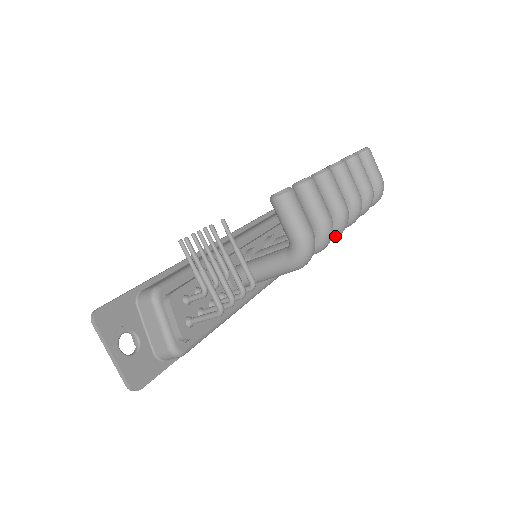
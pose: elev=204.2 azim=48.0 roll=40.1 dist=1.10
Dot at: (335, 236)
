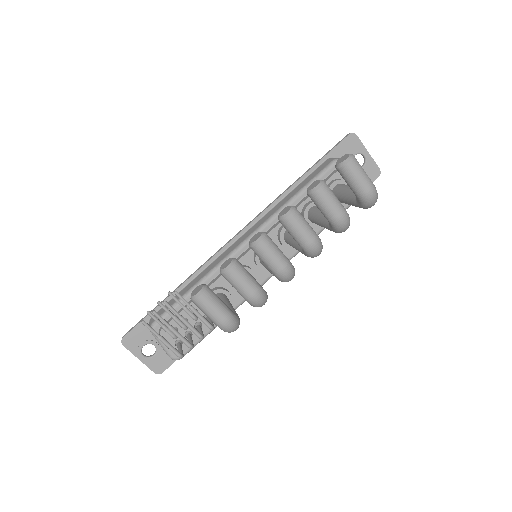
Dot at: occluded
